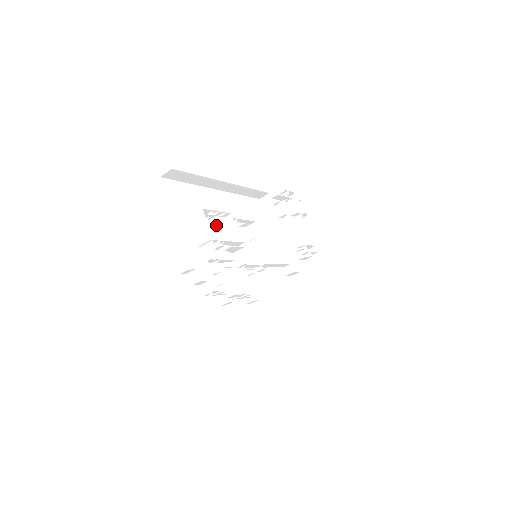
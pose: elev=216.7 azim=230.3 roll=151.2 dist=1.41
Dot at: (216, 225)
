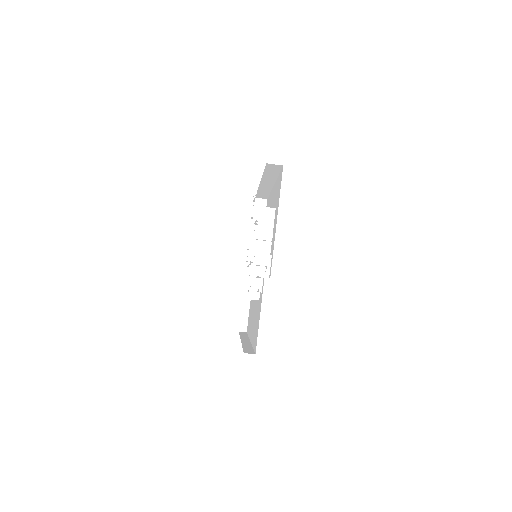
Dot at: occluded
